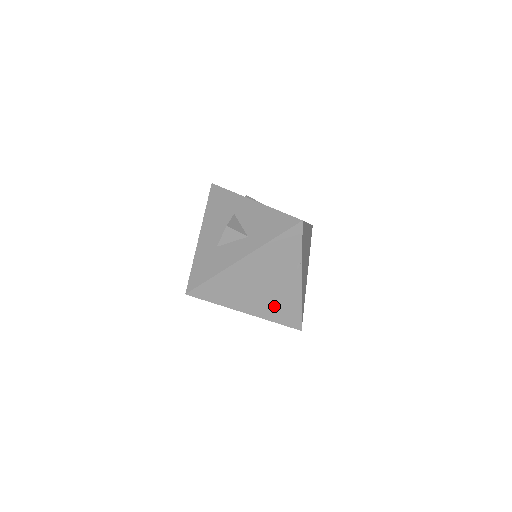
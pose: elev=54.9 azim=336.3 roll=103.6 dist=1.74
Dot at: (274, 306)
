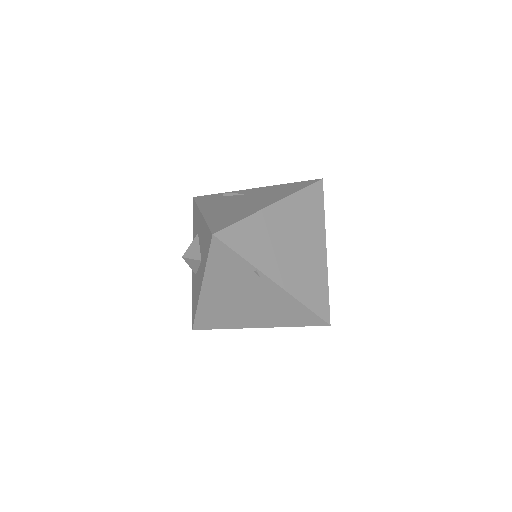
Dot at: (276, 314)
